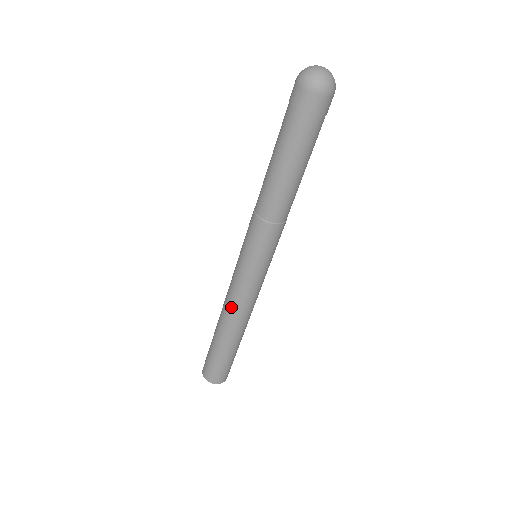
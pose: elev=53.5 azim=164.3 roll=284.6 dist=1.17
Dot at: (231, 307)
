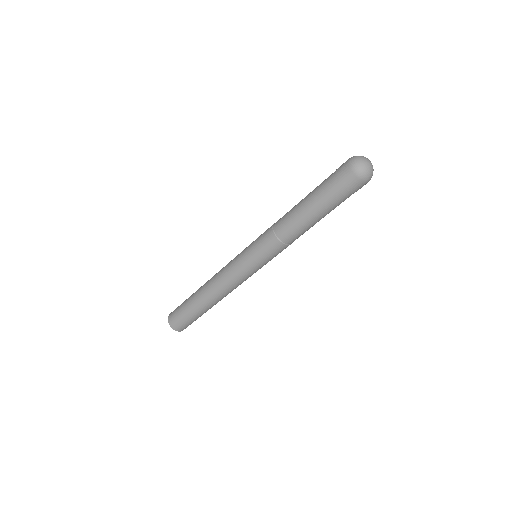
Dot at: (219, 282)
